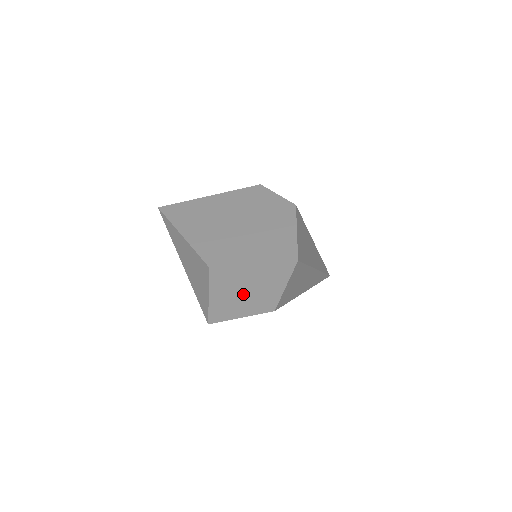
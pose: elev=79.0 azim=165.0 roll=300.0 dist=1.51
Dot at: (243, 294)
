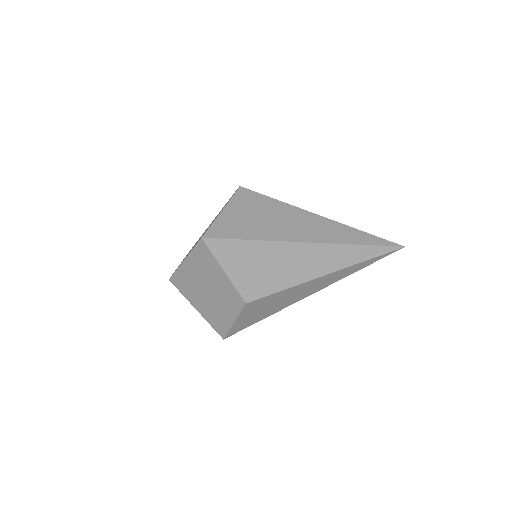
Dot at: (210, 295)
